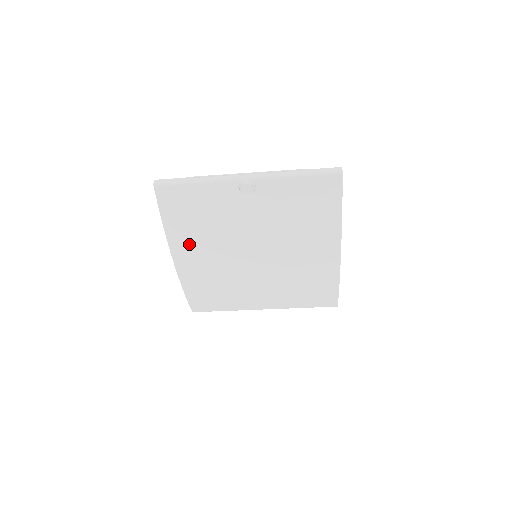
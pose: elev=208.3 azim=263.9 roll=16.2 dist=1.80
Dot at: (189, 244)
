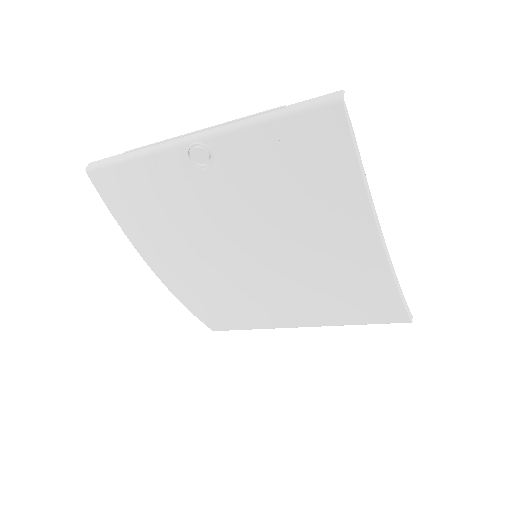
Dot at: (160, 247)
